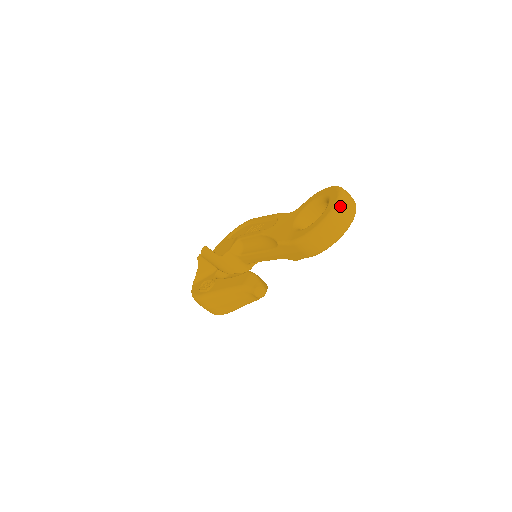
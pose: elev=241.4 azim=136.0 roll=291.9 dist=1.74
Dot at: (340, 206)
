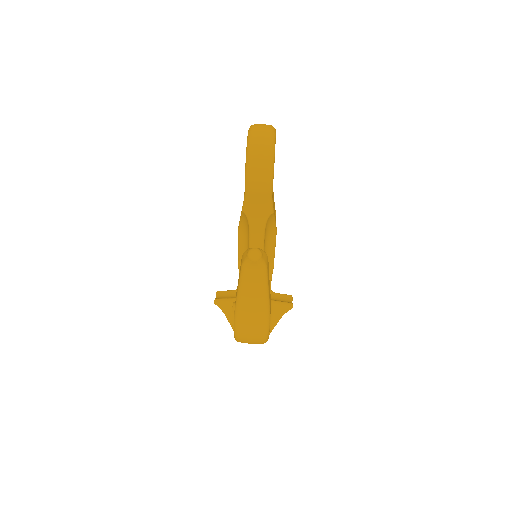
Dot at: (252, 130)
